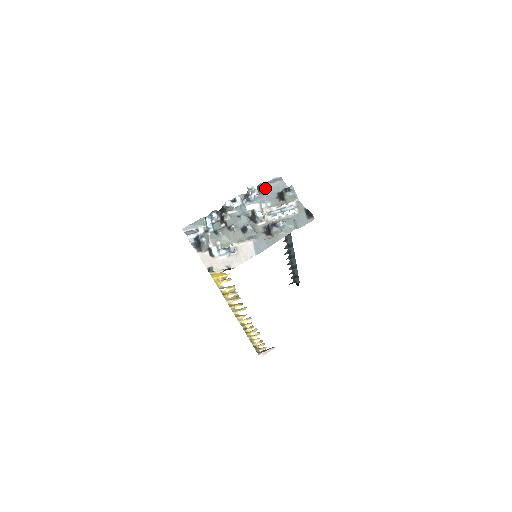
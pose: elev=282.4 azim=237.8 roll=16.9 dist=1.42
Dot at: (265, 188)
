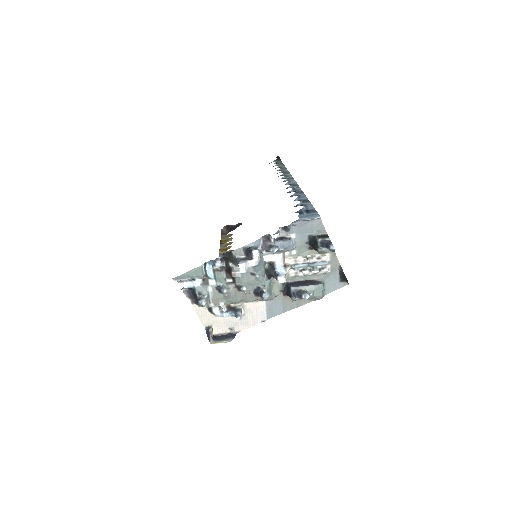
Dot at: (293, 225)
